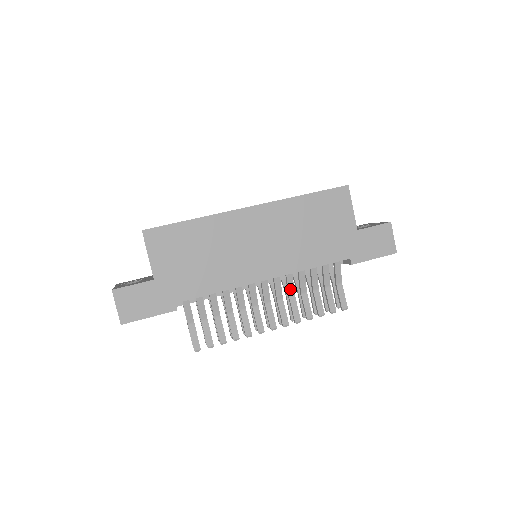
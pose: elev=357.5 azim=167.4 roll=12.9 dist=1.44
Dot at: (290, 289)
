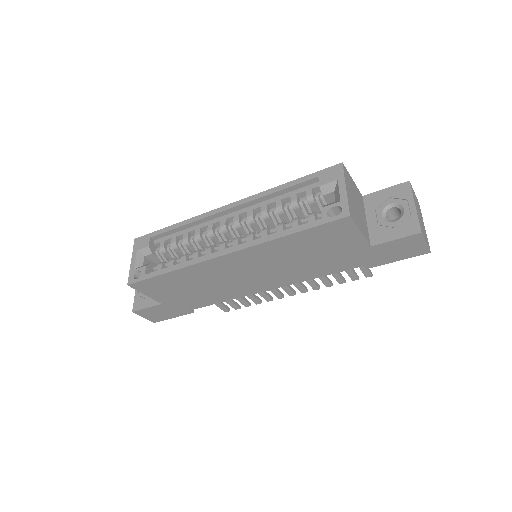
Dot at: occluded
